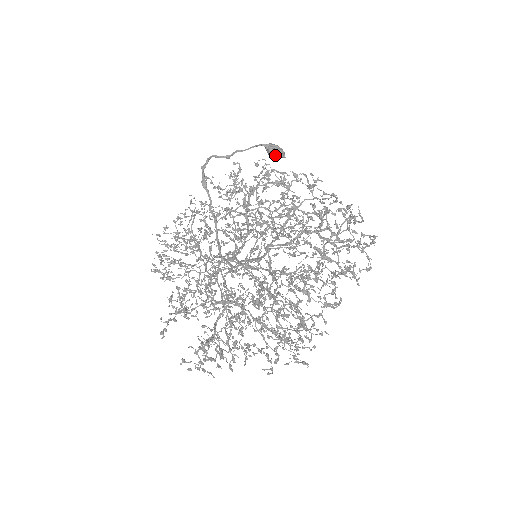
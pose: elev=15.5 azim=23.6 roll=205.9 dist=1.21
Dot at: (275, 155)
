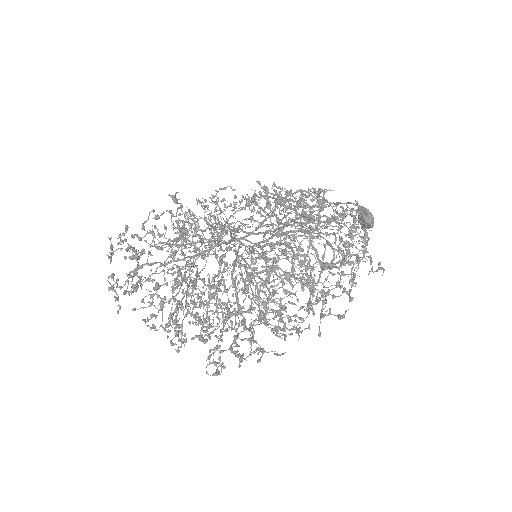
Dot at: (362, 218)
